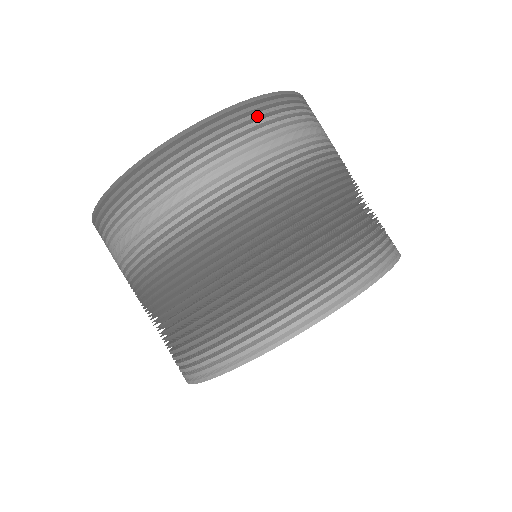
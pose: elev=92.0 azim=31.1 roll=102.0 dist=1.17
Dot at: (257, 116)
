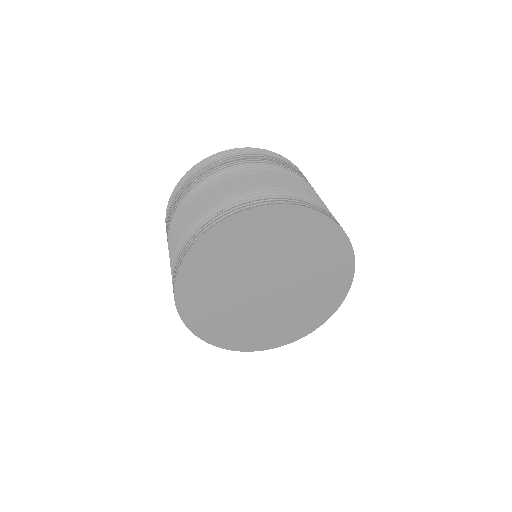
Dot at: (213, 159)
